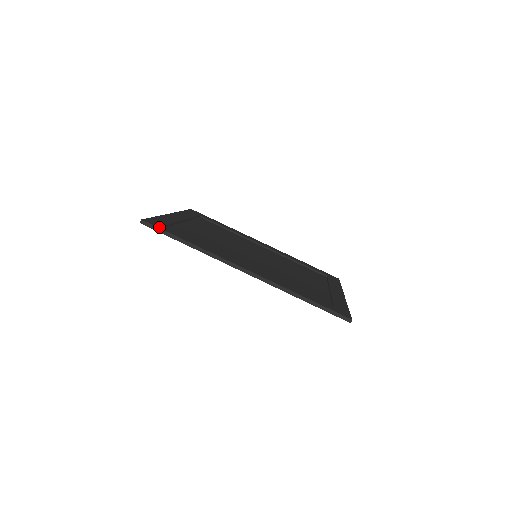
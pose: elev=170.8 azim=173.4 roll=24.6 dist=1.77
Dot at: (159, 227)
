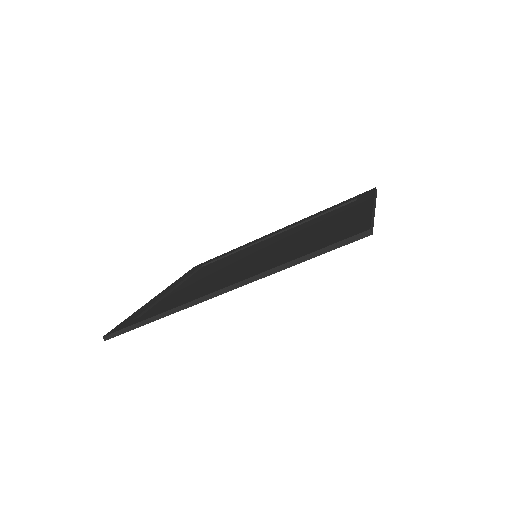
Dot at: (121, 328)
